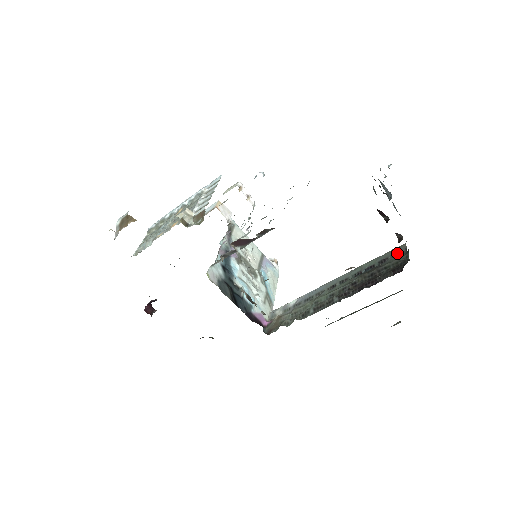
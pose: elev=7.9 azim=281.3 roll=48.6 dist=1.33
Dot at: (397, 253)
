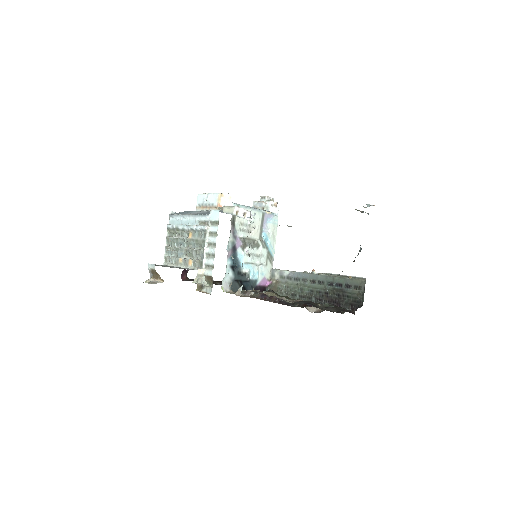
Dot at: (358, 287)
